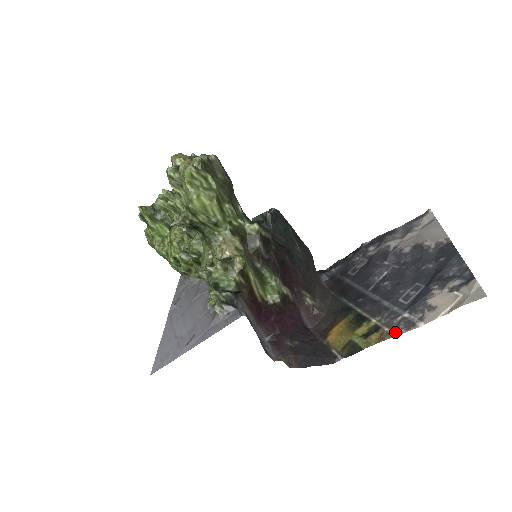
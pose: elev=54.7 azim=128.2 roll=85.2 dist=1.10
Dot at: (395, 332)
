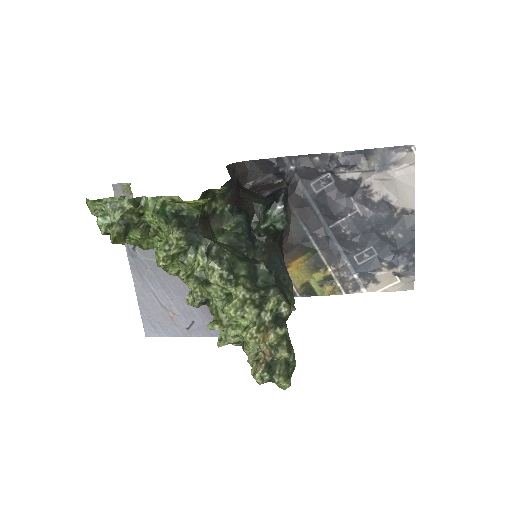
Dot at: (344, 290)
